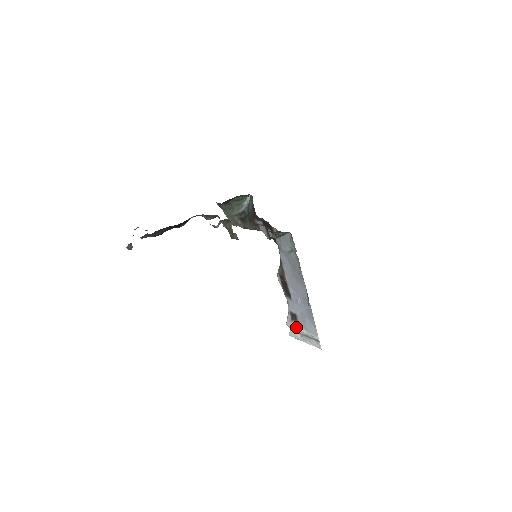
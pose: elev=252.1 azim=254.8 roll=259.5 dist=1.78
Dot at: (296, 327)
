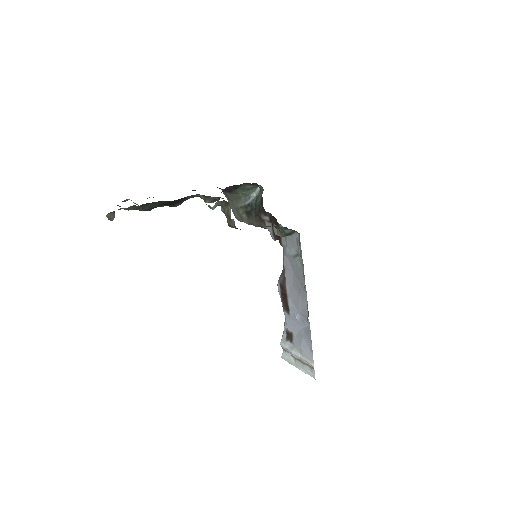
Dot at: (290, 348)
